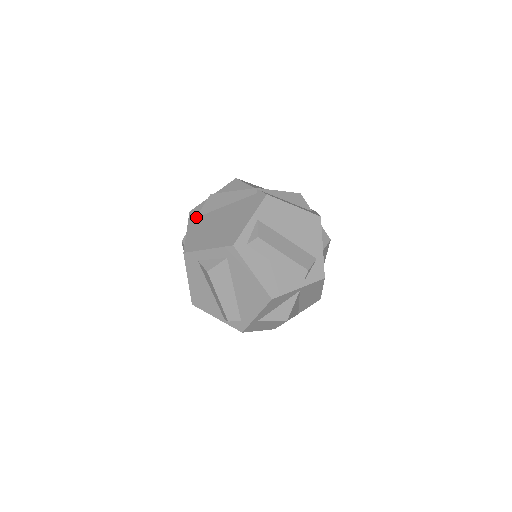
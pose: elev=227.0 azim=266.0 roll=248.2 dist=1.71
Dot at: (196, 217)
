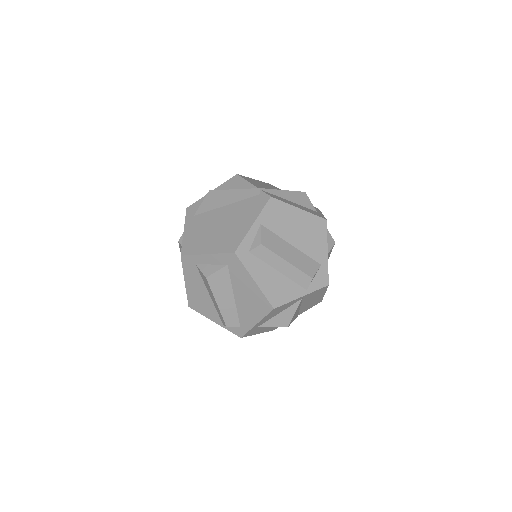
Dot at: (194, 215)
